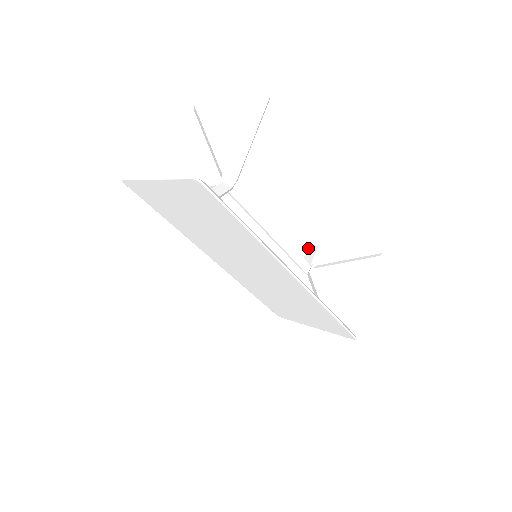
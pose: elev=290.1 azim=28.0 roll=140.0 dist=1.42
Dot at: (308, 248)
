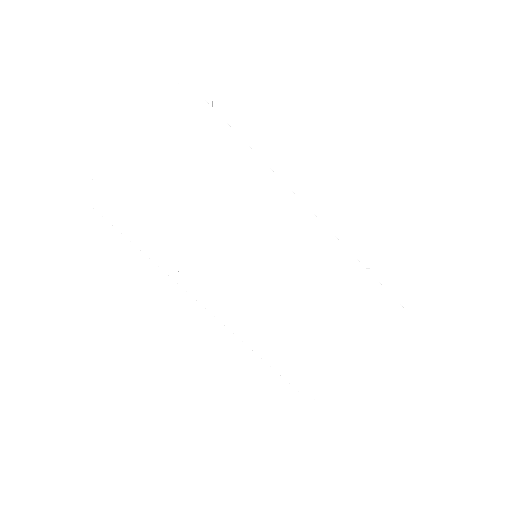
Dot at: occluded
